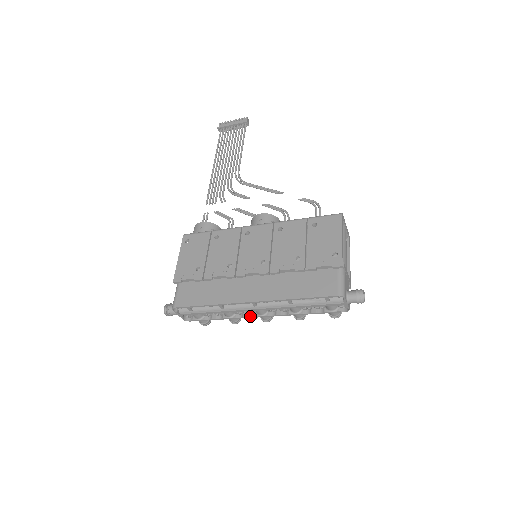
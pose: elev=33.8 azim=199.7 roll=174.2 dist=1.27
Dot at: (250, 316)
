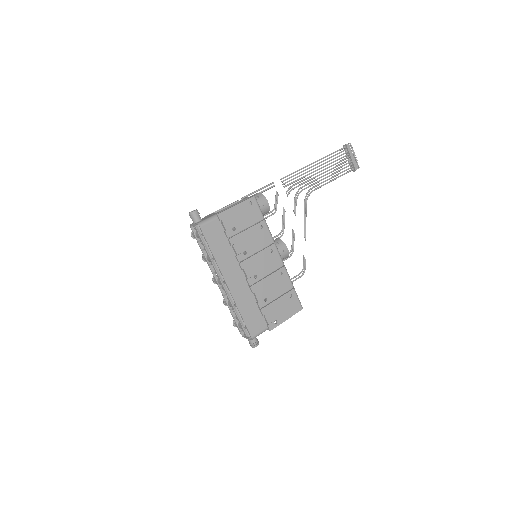
Dot at: (214, 274)
